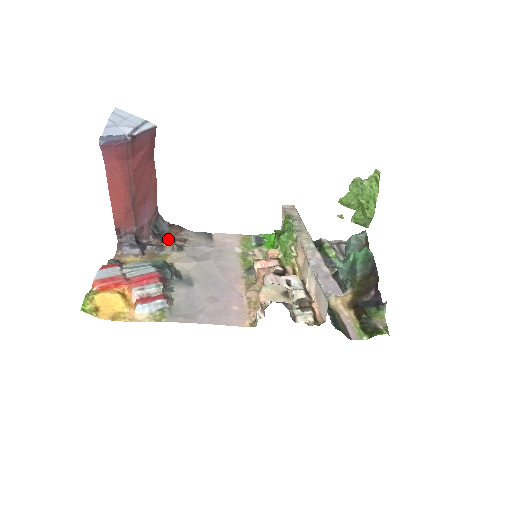
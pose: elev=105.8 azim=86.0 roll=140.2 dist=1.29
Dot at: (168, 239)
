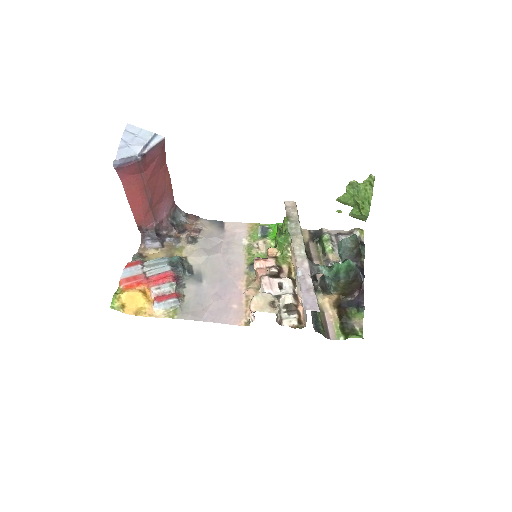
Dot at: (185, 230)
